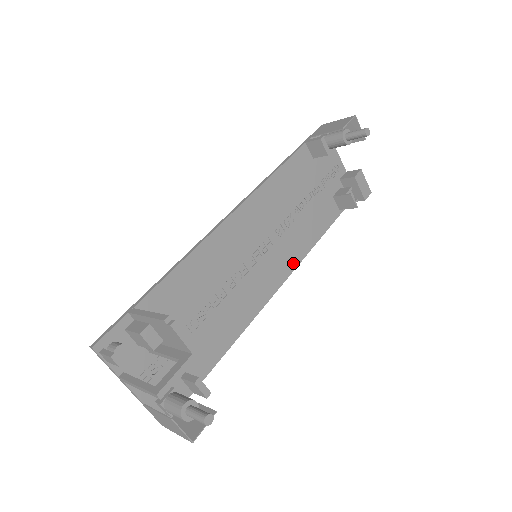
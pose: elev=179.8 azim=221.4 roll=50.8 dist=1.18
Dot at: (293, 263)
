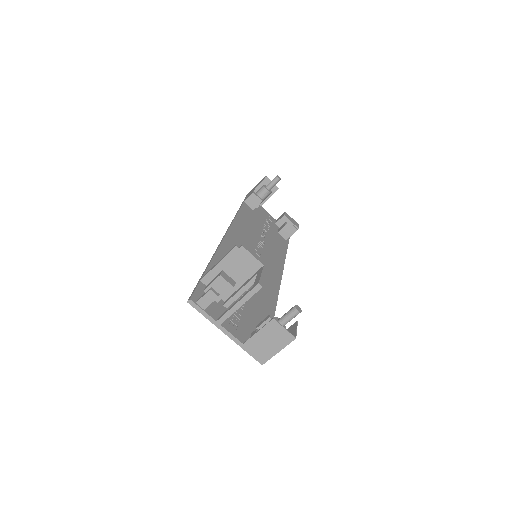
Dot at: (280, 267)
